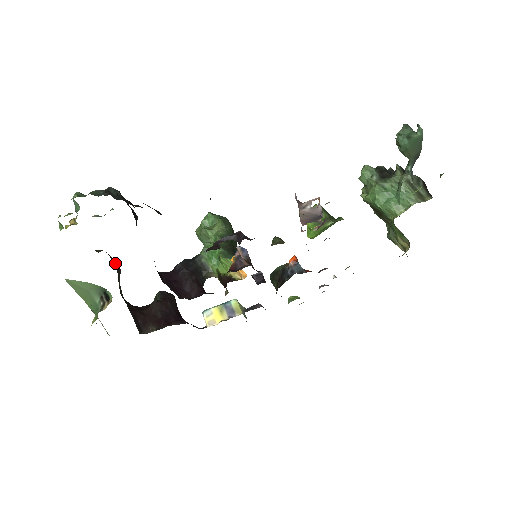
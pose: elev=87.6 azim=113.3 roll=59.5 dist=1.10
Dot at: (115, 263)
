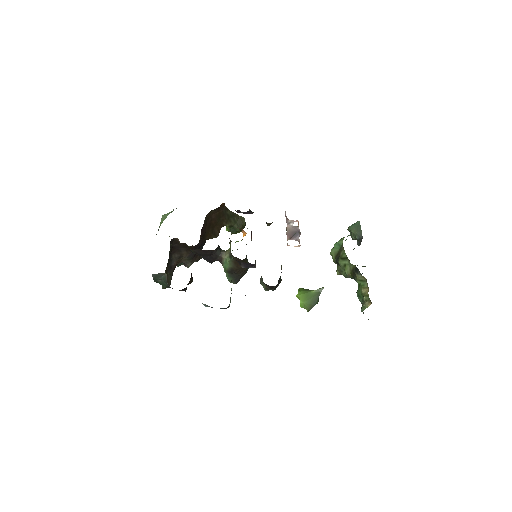
Dot at: (173, 271)
